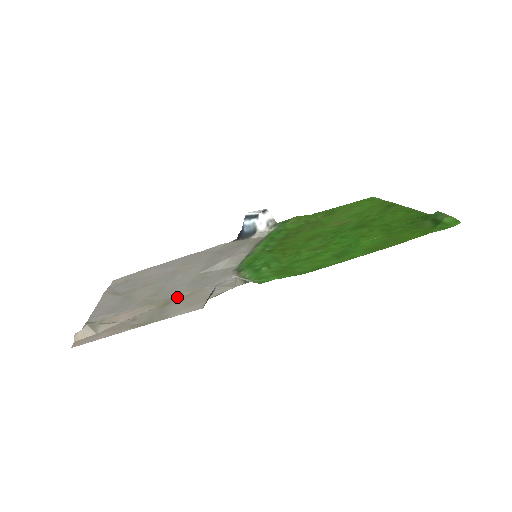
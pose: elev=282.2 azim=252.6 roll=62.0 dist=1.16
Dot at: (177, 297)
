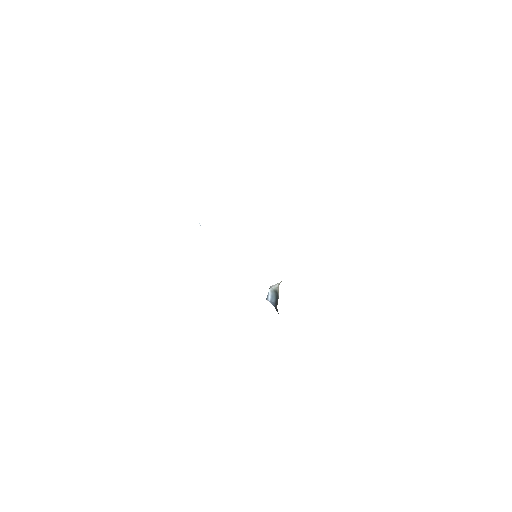
Dot at: occluded
